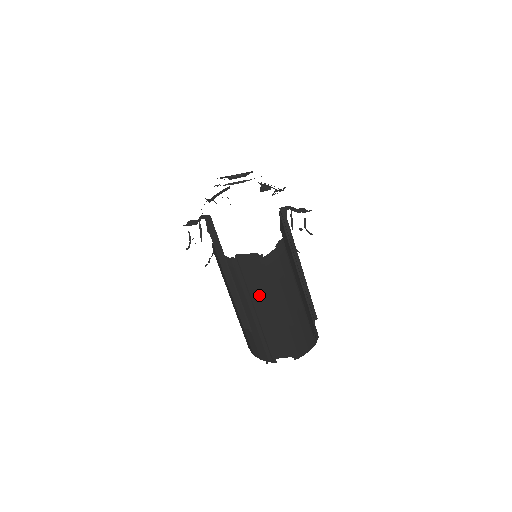
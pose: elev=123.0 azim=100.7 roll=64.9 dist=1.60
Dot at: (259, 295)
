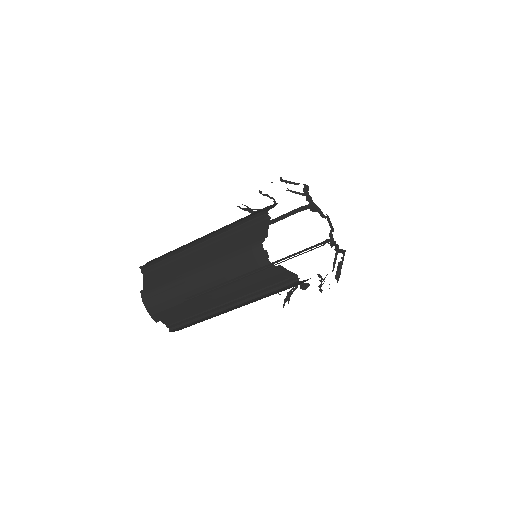
Dot at: (235, 289)
